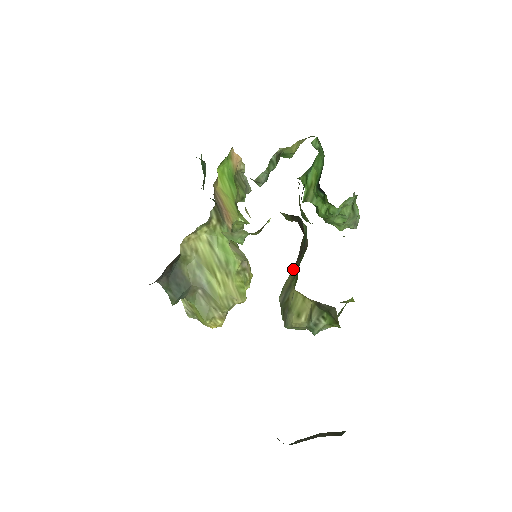
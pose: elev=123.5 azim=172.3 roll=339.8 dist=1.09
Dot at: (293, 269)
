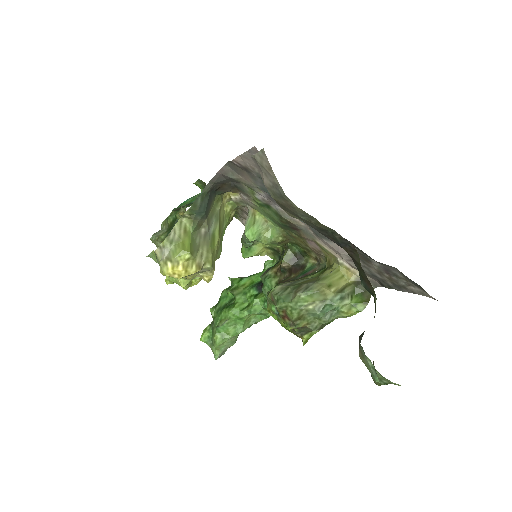
Dot at: occluded
